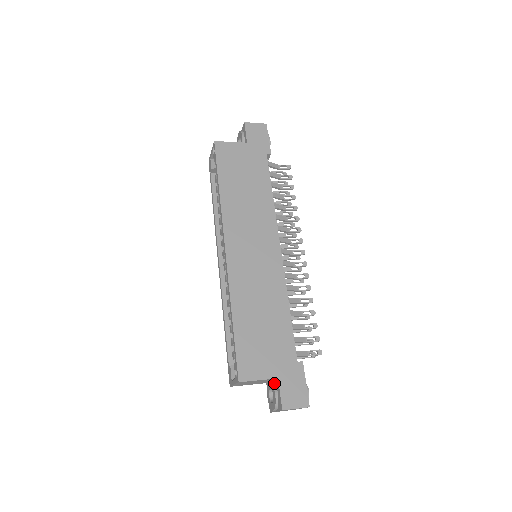
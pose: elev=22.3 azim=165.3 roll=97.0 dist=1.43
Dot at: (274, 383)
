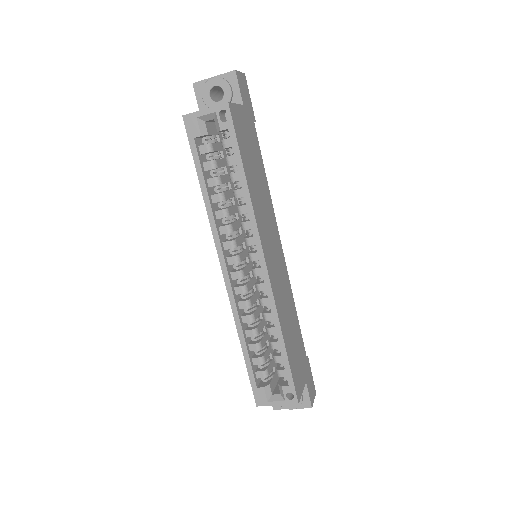
Dot at: occluded
